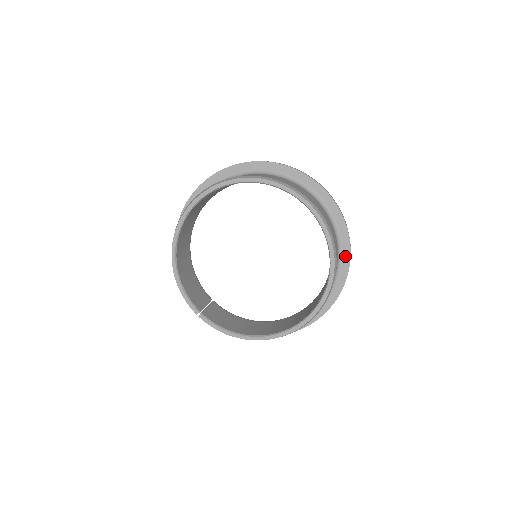
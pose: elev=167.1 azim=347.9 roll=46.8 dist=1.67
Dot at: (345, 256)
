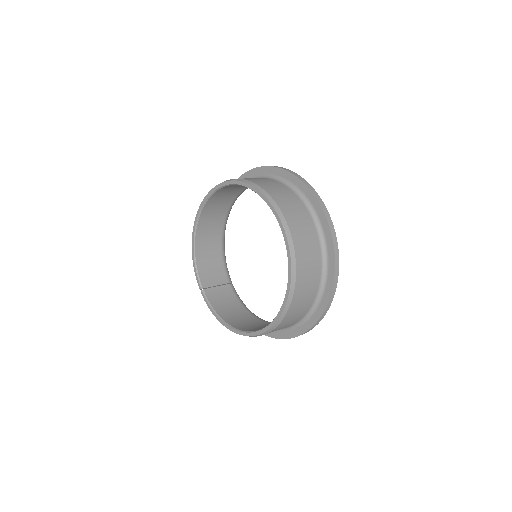
Dot at: (328, 284)
